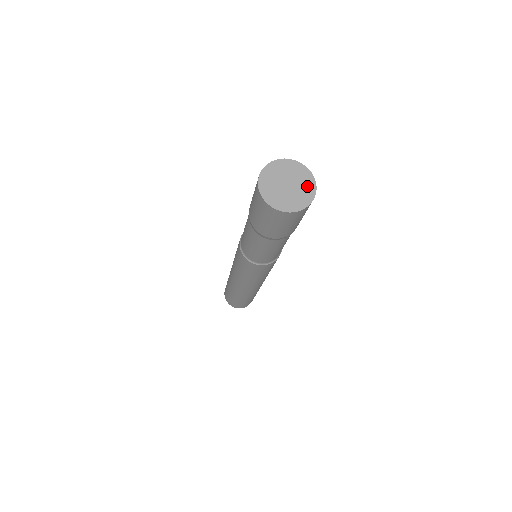
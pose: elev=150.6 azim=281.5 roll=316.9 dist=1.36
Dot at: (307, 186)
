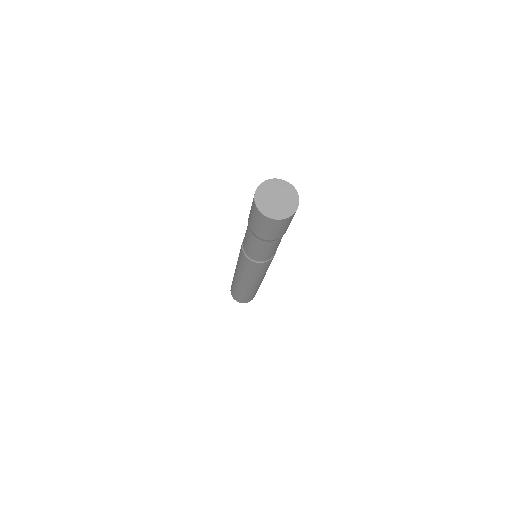
Dot at: (292, 200)
